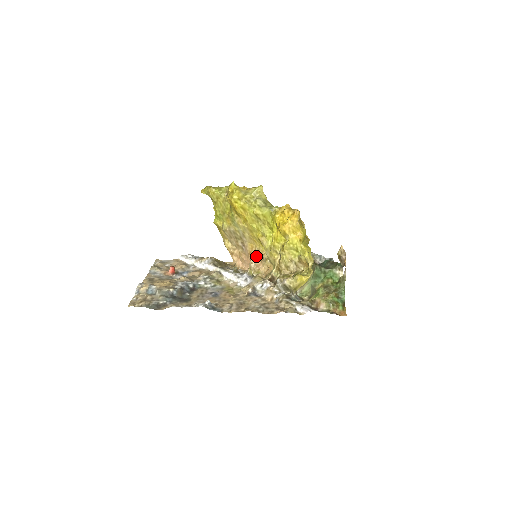
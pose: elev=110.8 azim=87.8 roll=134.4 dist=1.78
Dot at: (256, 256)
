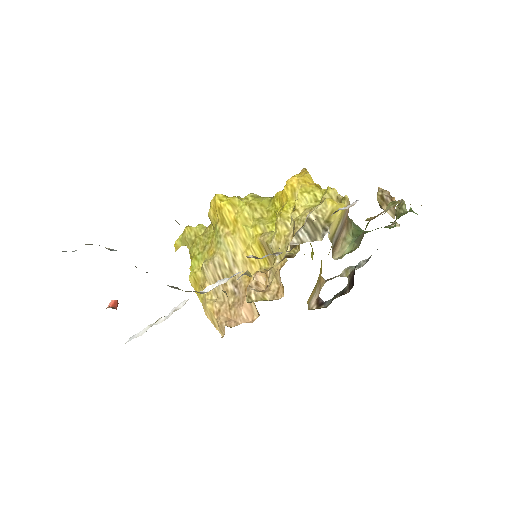
Dot at: (256, 274)
